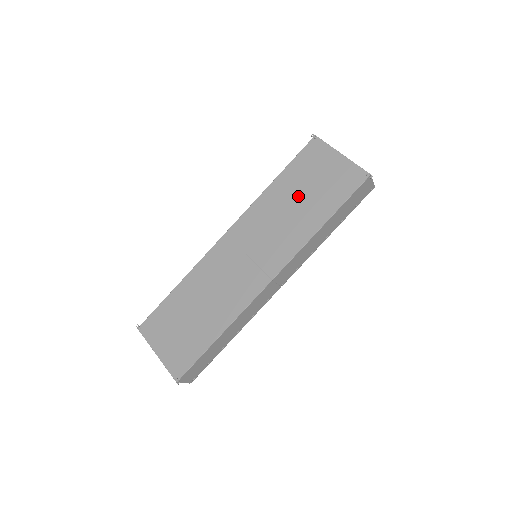
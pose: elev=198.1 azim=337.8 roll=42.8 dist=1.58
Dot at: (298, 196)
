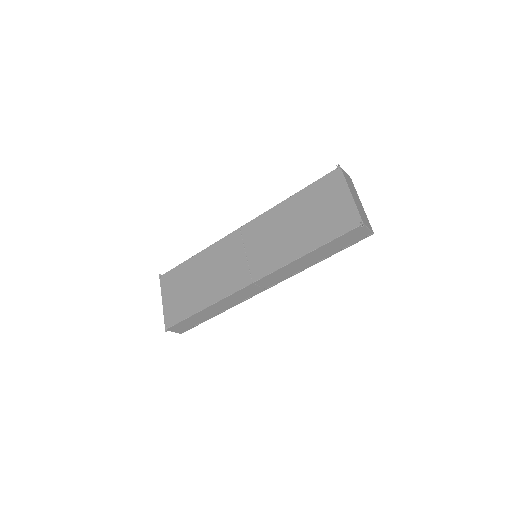
Dot at: (302, 219)
